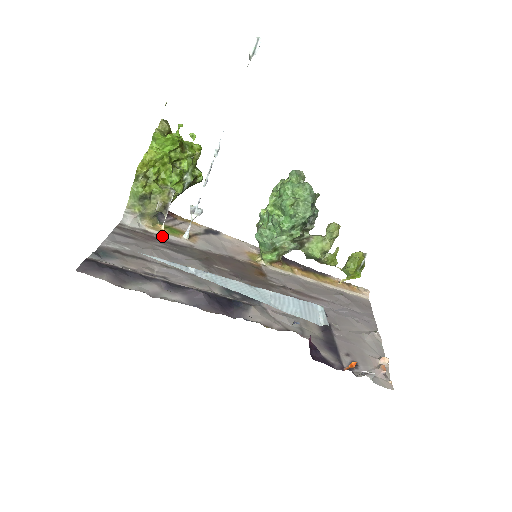
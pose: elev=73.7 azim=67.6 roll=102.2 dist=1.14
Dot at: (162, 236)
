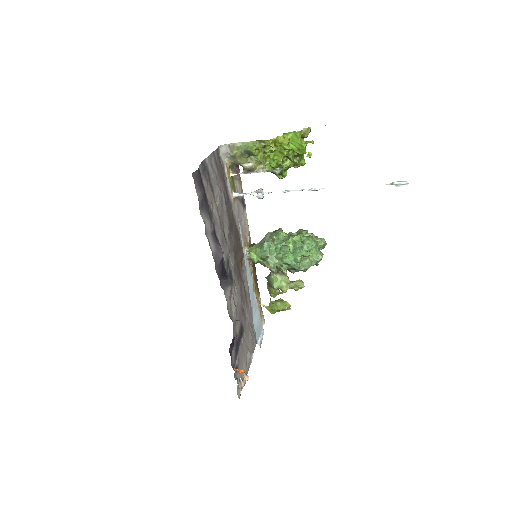
Dot at: (227, 181)
